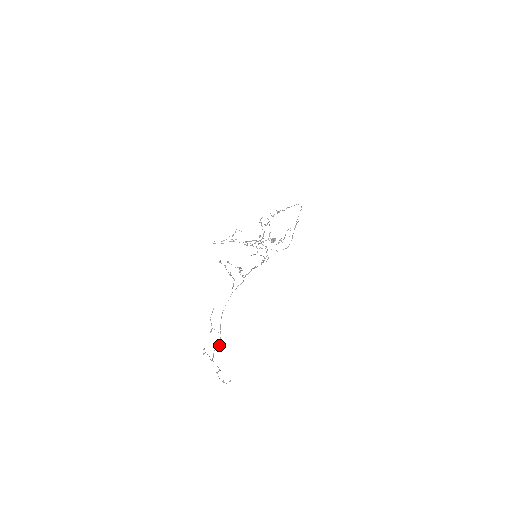
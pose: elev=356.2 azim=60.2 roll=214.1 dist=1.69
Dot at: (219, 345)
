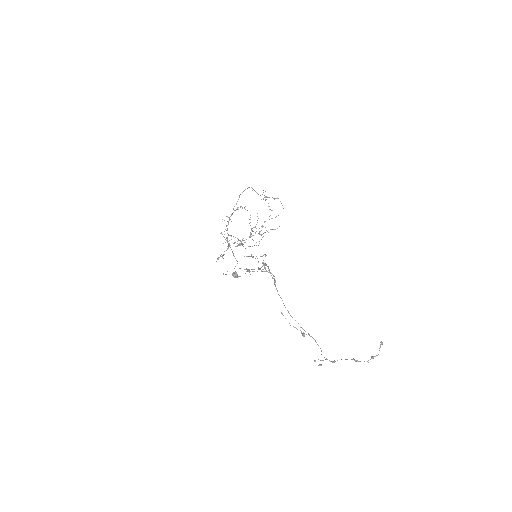
Dot at: (320, 348)
